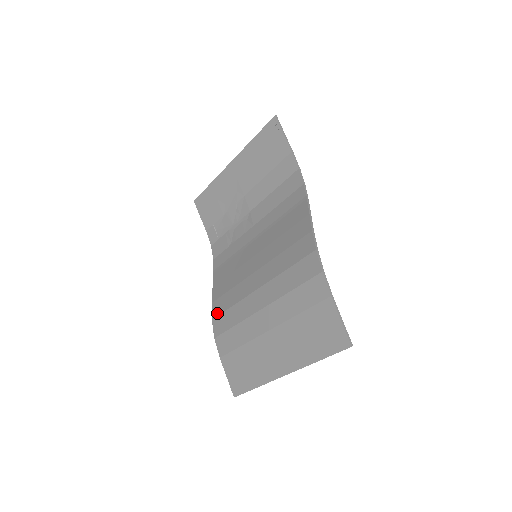
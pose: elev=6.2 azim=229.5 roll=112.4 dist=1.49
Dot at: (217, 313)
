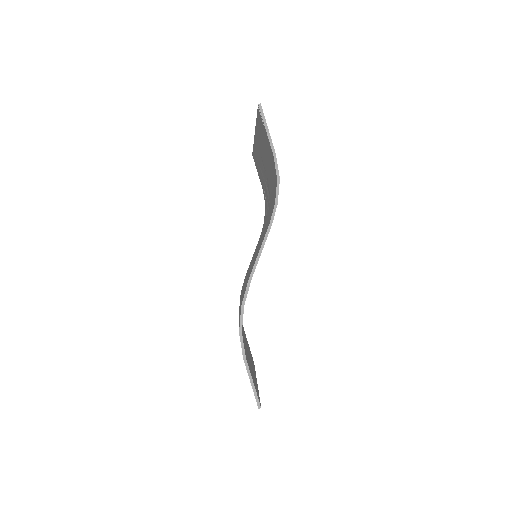
Dot at: (241, 290)
